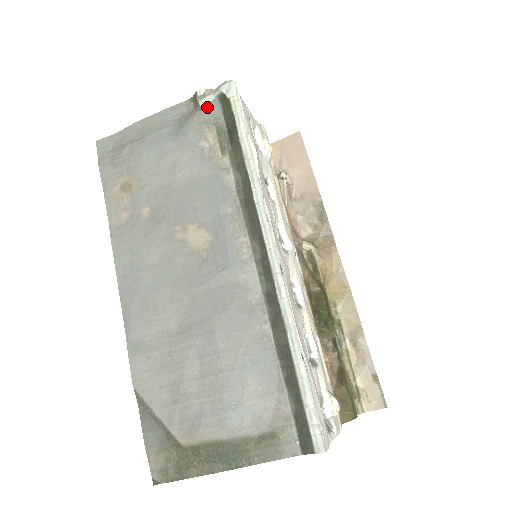
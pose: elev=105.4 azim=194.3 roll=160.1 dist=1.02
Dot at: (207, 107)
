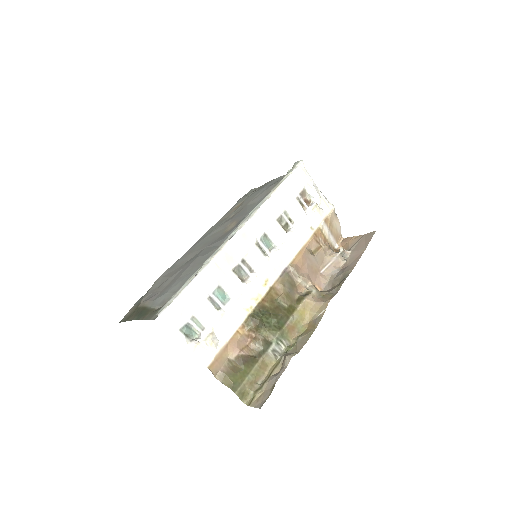
Dot at: occluded
